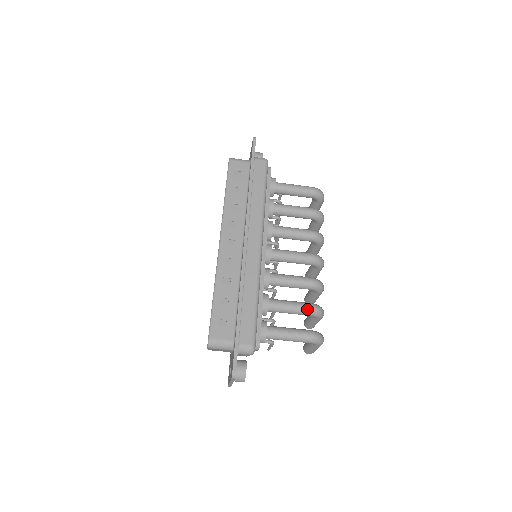
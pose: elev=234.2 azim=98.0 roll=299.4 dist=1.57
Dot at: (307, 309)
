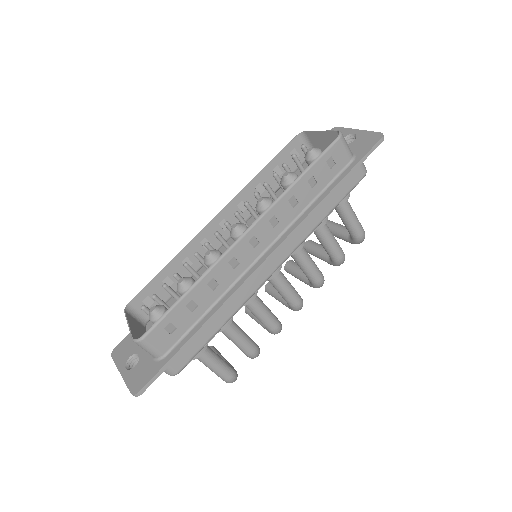
Dot at: (250, 352)
